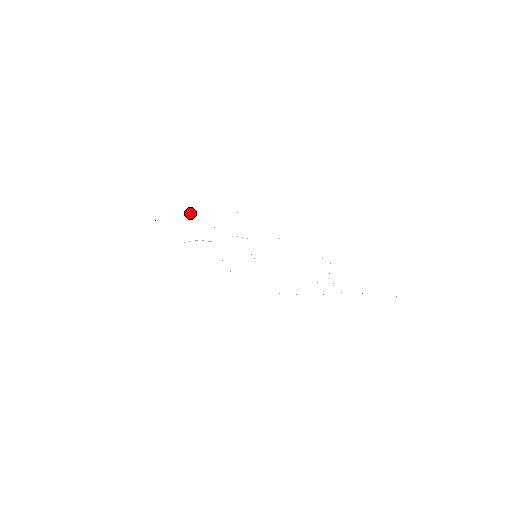
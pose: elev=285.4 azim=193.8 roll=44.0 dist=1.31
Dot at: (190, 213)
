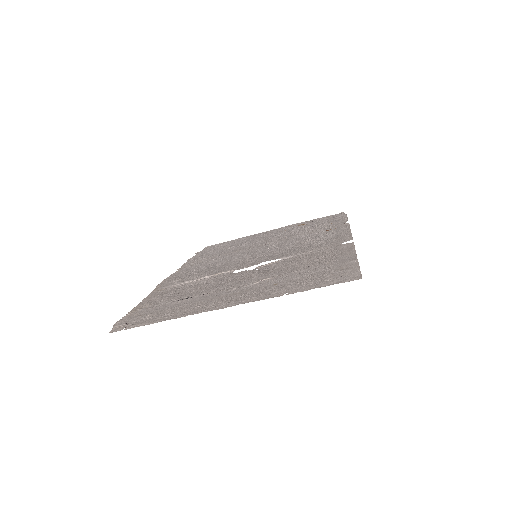
Dot at: (258, 282)
